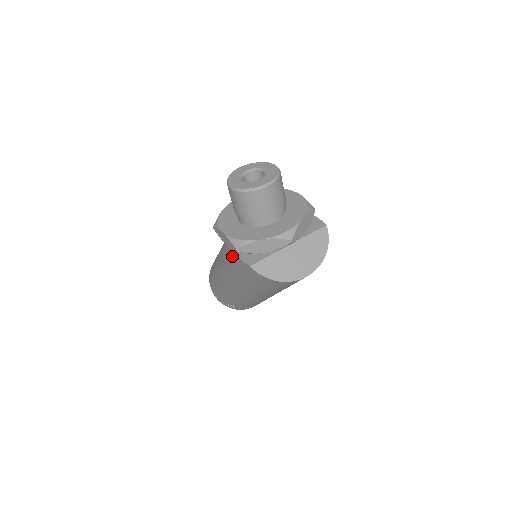
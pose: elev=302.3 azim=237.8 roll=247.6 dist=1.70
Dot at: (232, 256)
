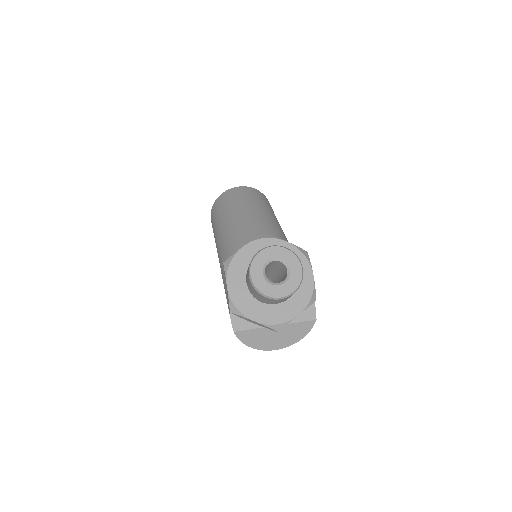
Dot at: occluded
